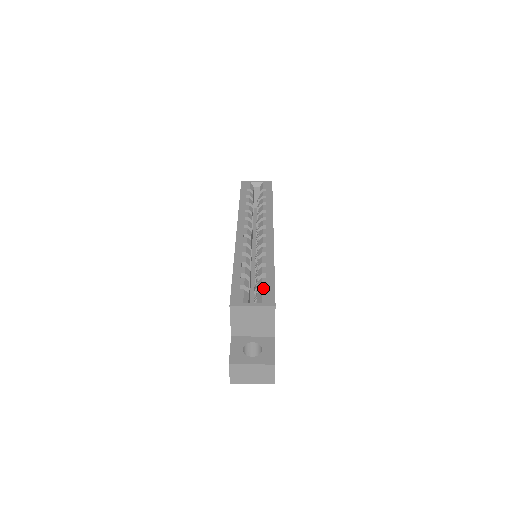
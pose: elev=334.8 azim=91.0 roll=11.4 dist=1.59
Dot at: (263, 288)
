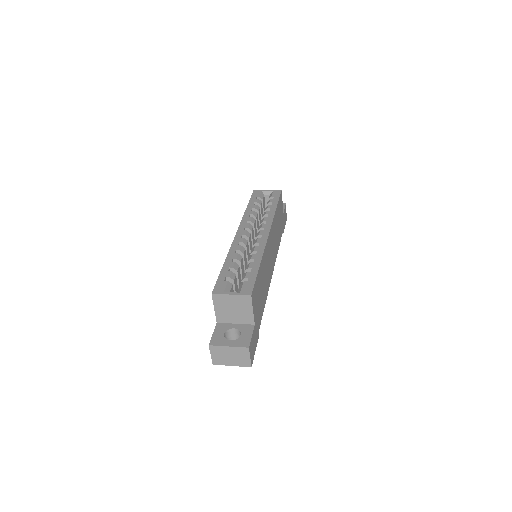
Dot at: (246, 280)
